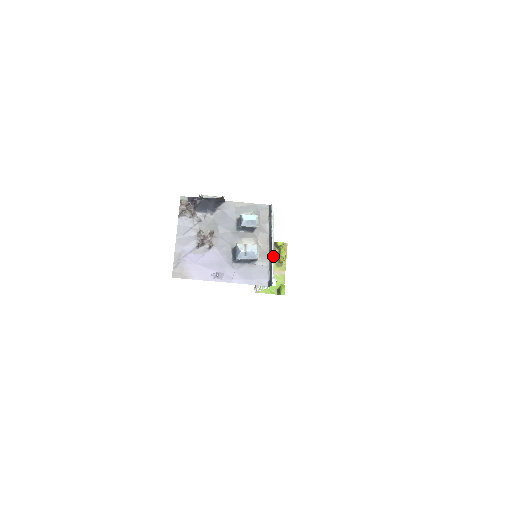
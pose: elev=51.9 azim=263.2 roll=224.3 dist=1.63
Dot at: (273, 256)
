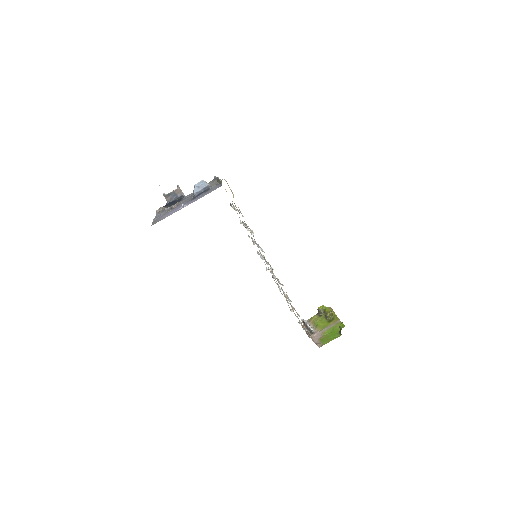
Dot at: occluded
